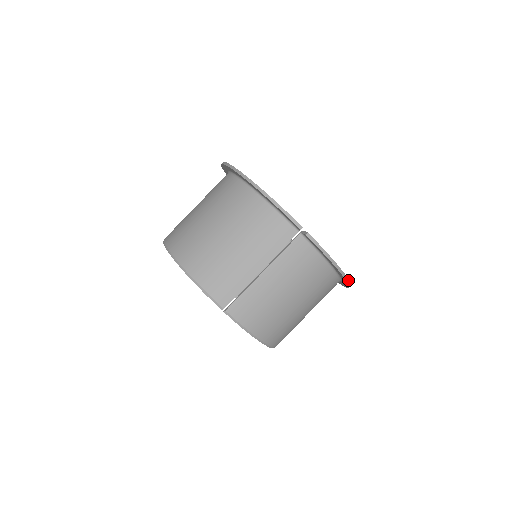
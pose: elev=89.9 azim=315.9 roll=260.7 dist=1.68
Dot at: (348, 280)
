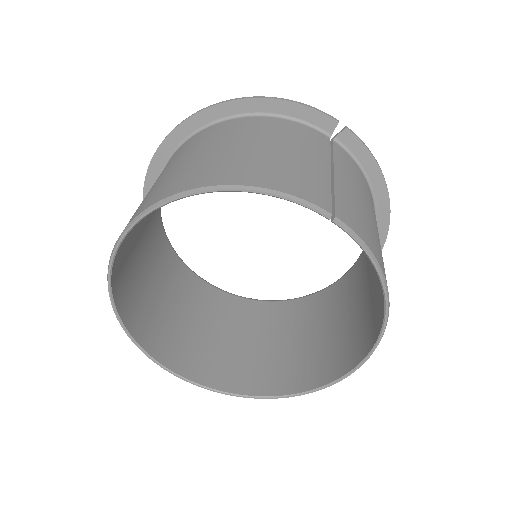
Dot at: (389, 217)
